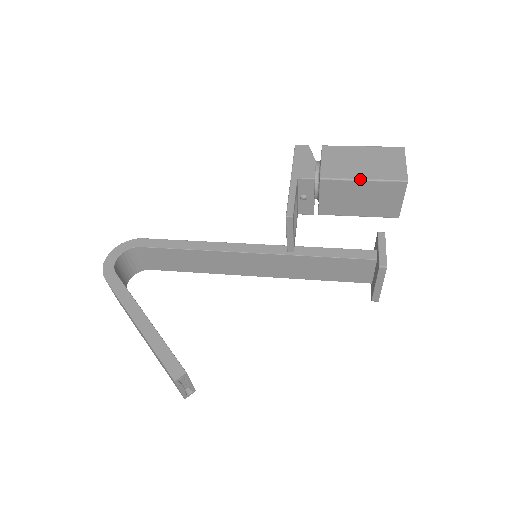
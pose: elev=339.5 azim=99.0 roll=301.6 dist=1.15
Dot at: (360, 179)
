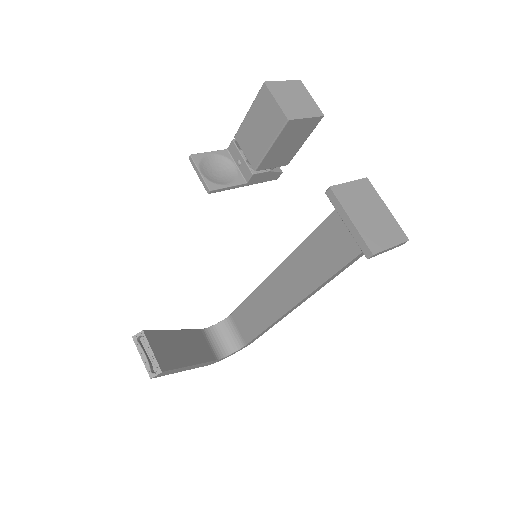
Dot at: (247, 113)
